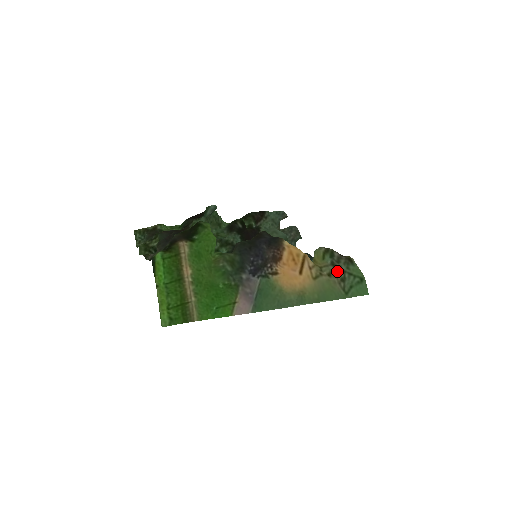
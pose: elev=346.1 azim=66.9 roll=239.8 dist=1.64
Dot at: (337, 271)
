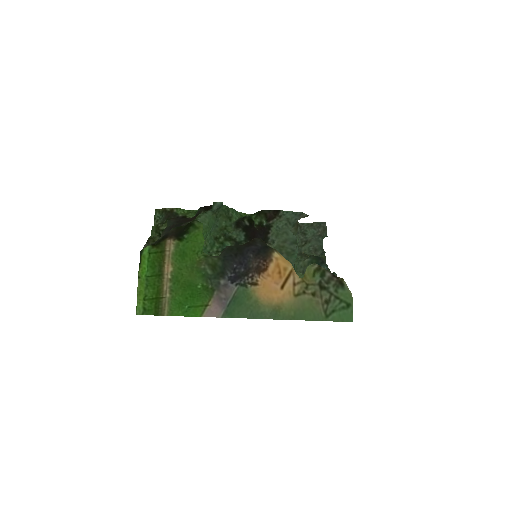
Dot at: (323, 292)
